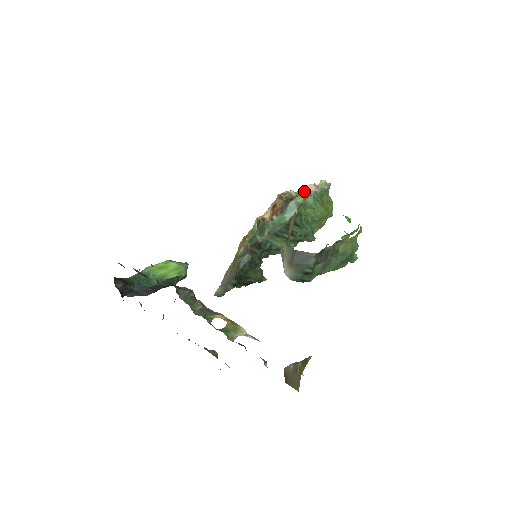
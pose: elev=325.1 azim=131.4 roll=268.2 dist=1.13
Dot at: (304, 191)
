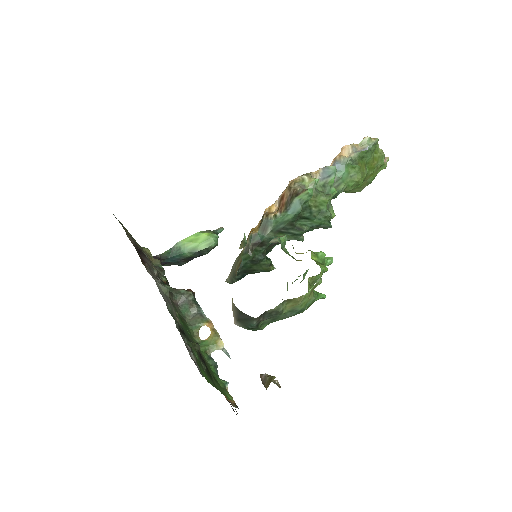
Dot at: (328, 167)
